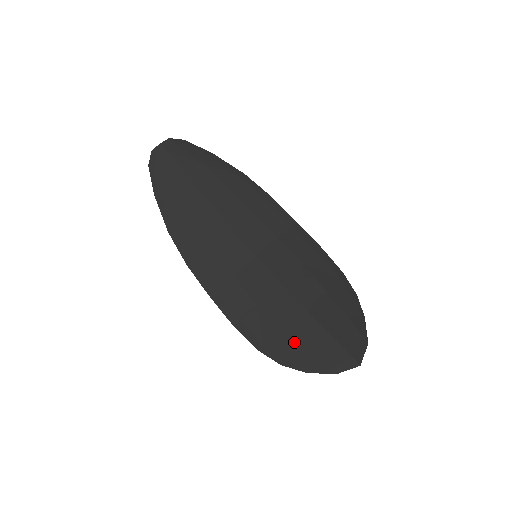
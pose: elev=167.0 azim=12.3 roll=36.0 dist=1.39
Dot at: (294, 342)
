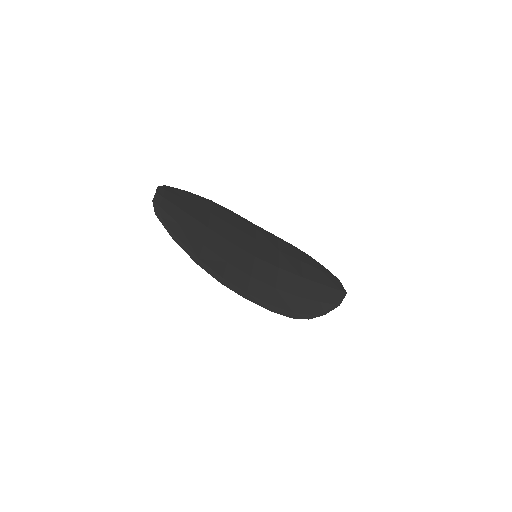
Dot at: (309, 300)
